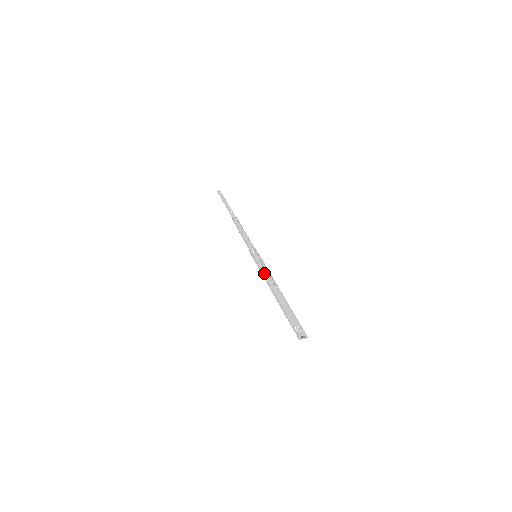
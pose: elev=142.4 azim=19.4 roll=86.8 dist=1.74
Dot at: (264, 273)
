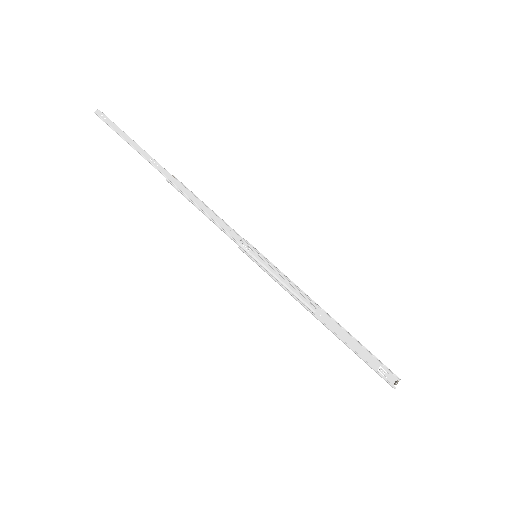
Dot at: (288, 288)
